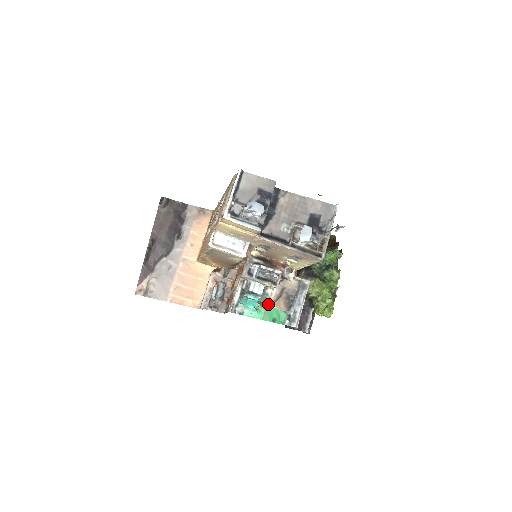
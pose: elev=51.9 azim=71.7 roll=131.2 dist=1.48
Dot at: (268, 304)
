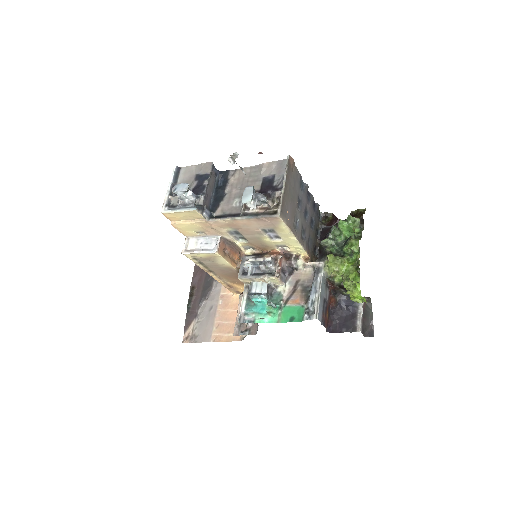
Dot at: (281, 303)
